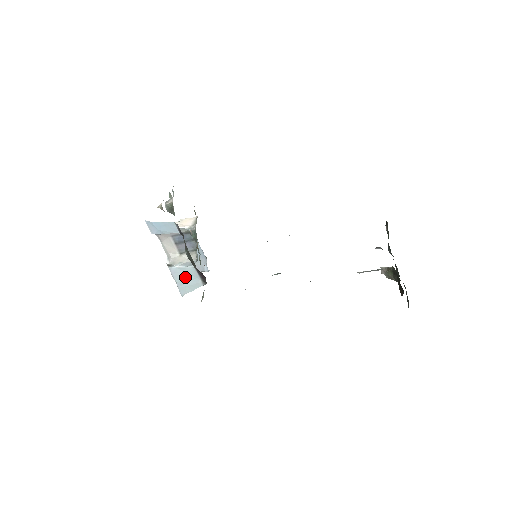
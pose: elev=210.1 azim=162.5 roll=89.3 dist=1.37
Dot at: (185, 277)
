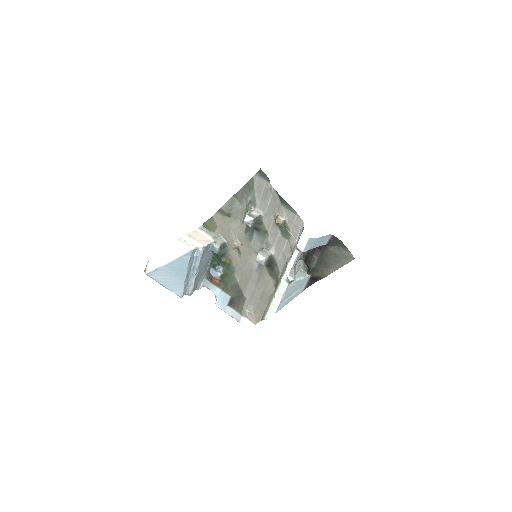
Dot at: (294, 289)
